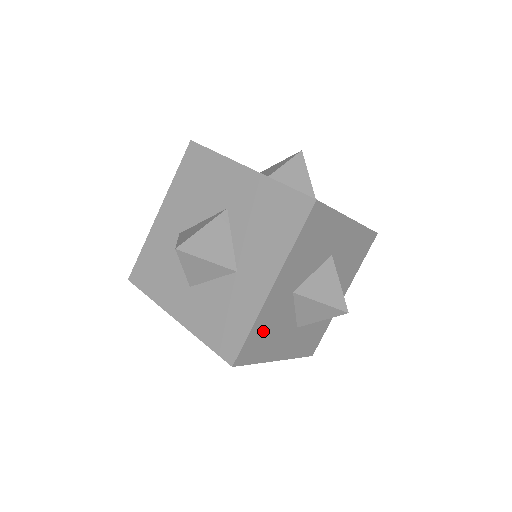
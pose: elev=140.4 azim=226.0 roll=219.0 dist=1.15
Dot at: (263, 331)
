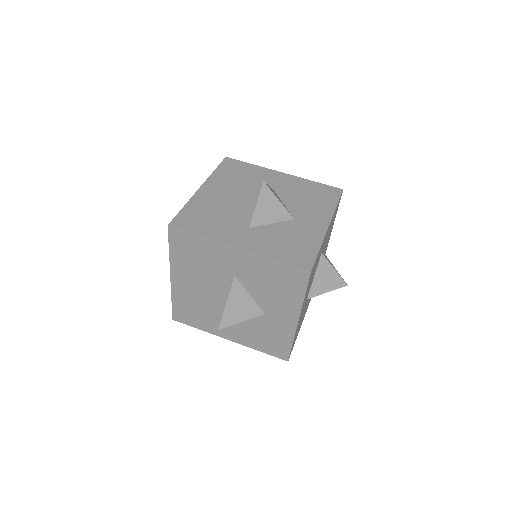
Dot at: (297, 331)
